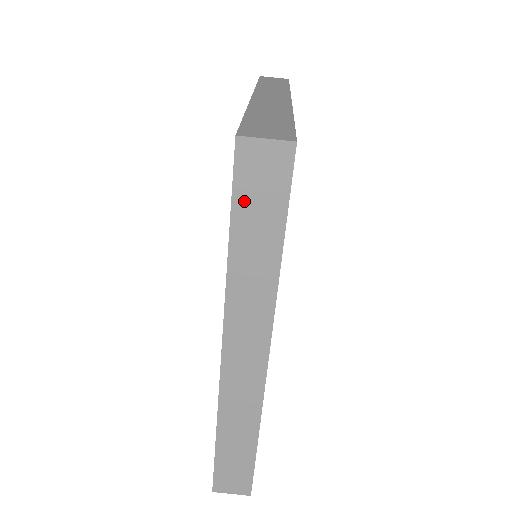
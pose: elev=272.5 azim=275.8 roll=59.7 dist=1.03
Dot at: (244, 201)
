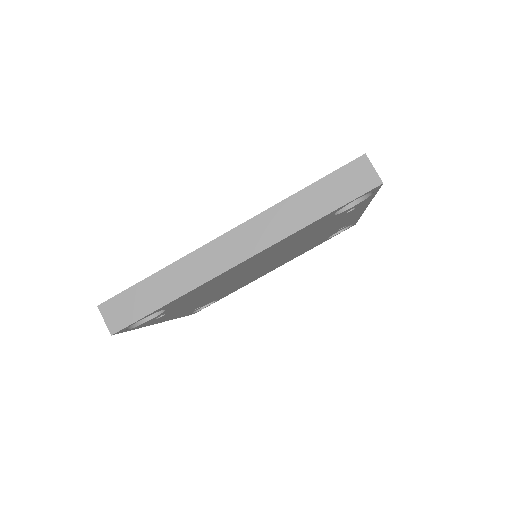
Dot at: (335, 180)
